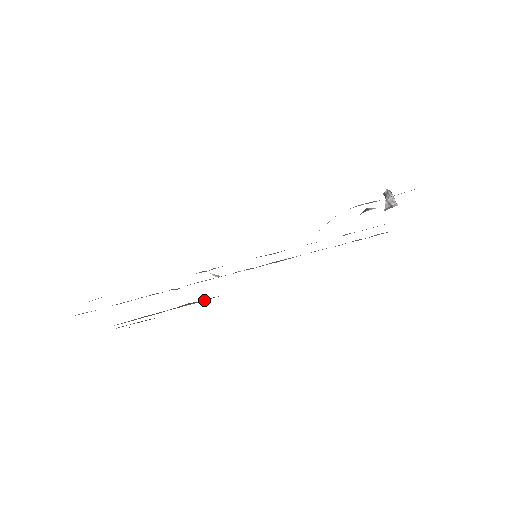
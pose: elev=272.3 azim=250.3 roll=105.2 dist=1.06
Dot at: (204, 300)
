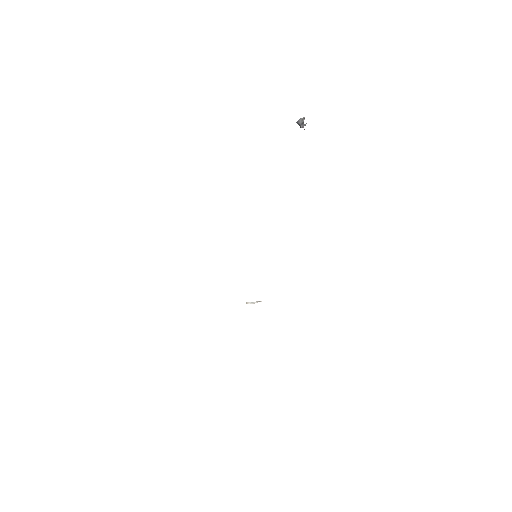
Dot at: occluded
